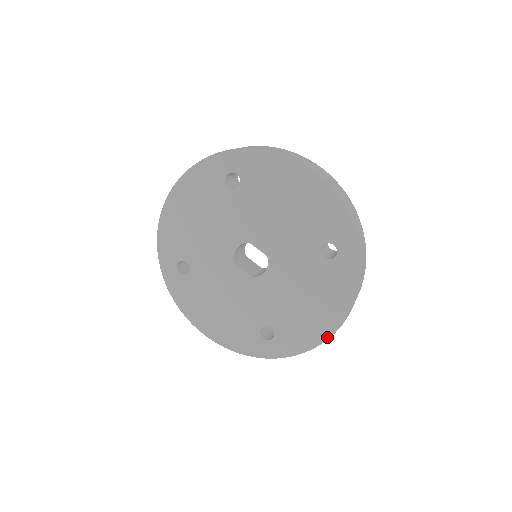
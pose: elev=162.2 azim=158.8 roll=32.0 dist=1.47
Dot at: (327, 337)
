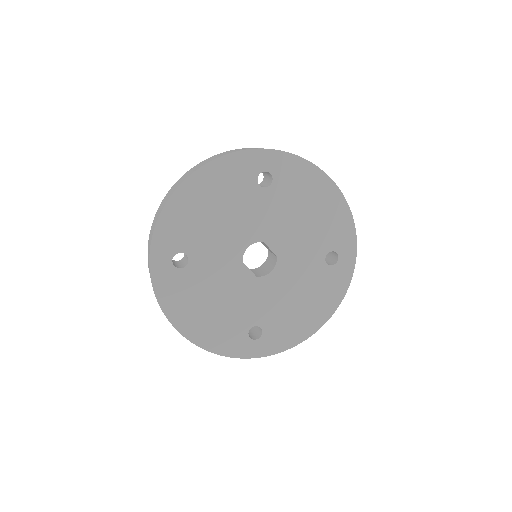
Dot at: (310, 335)
